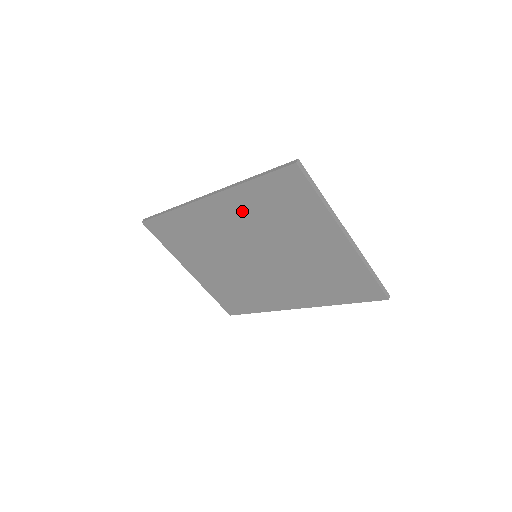
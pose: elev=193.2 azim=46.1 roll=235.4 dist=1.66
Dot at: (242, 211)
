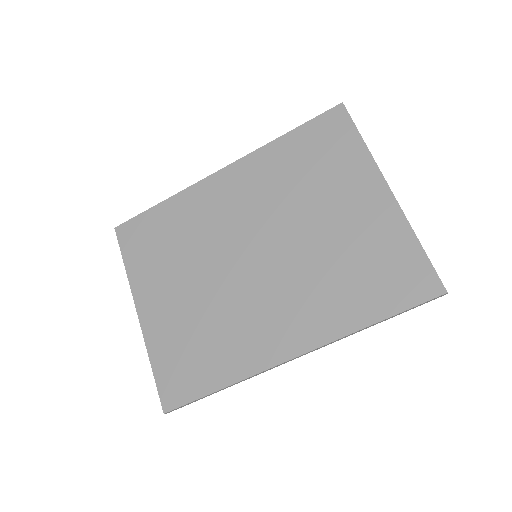
Dot at: (262, 178)
